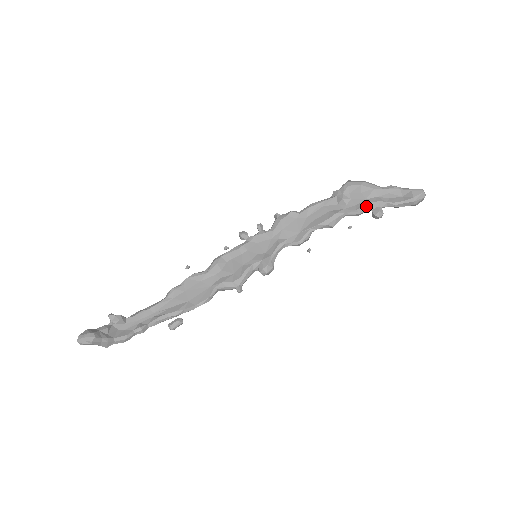
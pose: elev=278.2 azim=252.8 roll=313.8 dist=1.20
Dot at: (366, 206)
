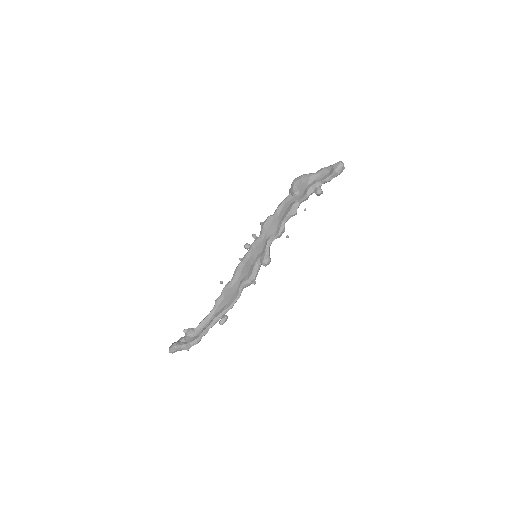
Dot at: (308, 191)
